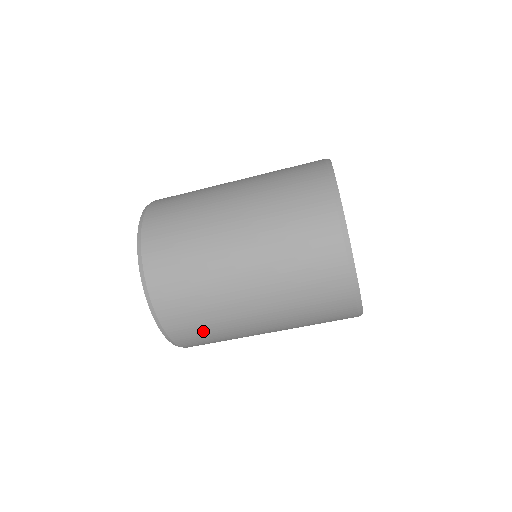
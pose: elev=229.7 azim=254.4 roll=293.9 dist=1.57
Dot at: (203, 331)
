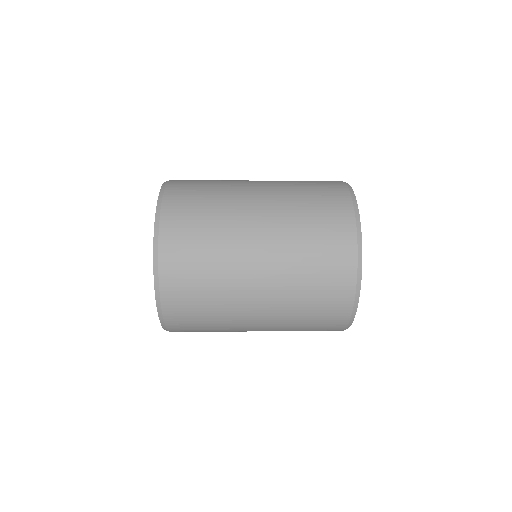
Dot at: (202, 331)
